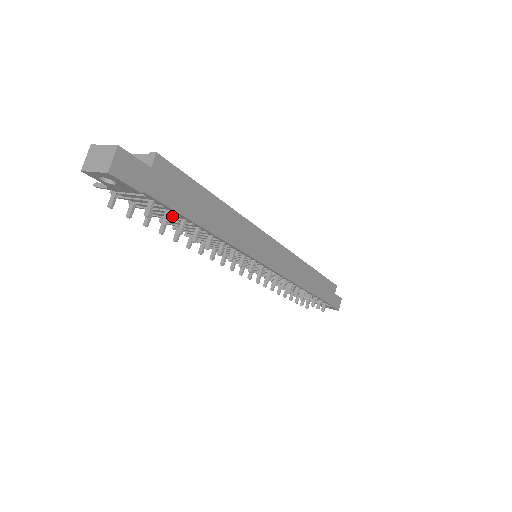
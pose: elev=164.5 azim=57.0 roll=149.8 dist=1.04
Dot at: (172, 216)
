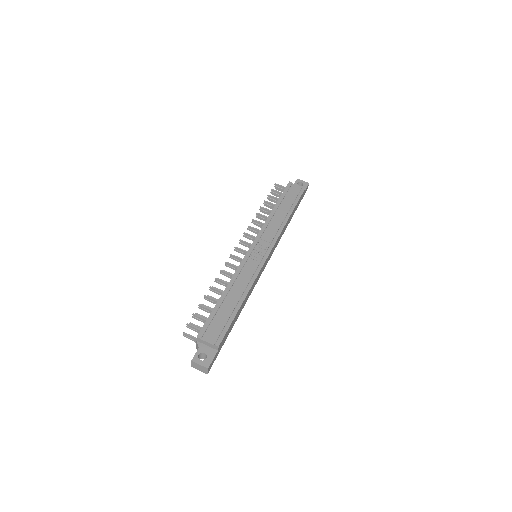
Dot at: occluded
